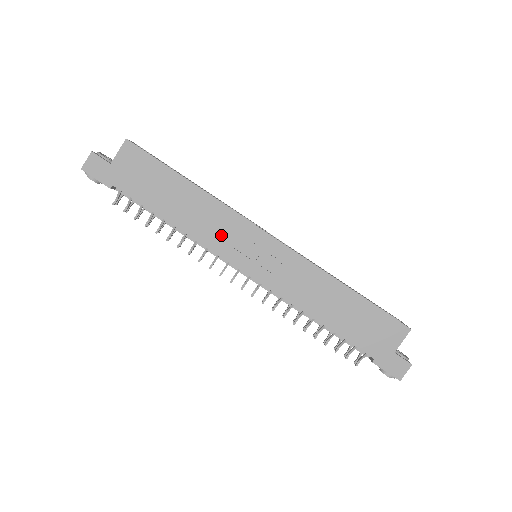
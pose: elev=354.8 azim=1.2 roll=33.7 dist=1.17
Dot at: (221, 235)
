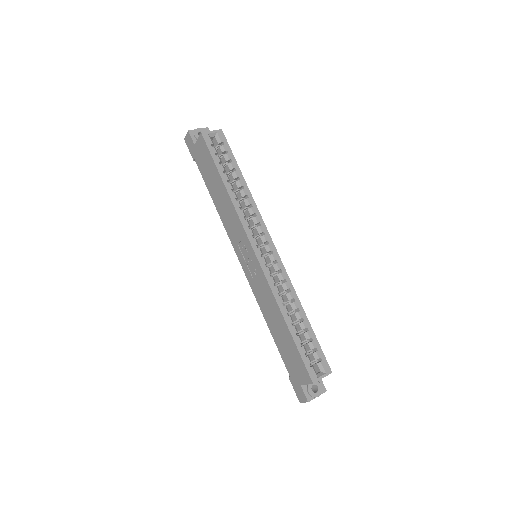
Dot at: (233, 231)
